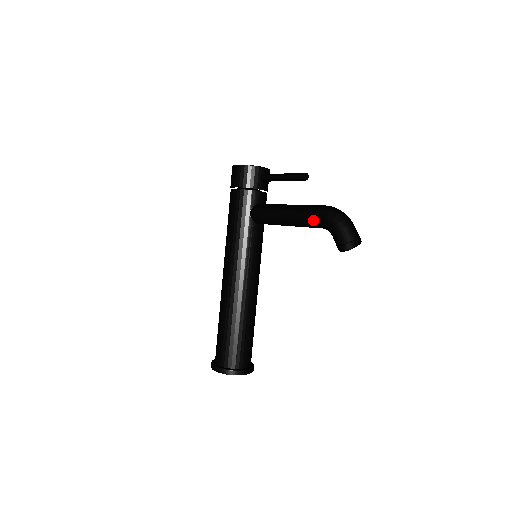
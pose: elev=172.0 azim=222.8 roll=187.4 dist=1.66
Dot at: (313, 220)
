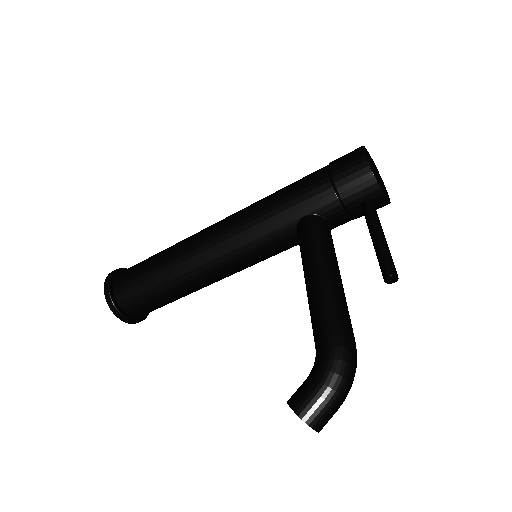
Dot at: (319, 333)
